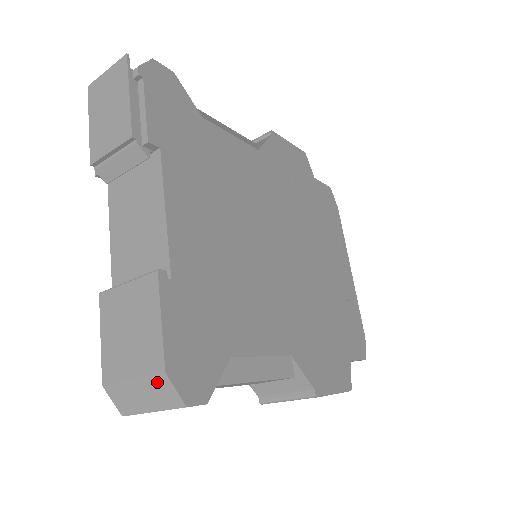
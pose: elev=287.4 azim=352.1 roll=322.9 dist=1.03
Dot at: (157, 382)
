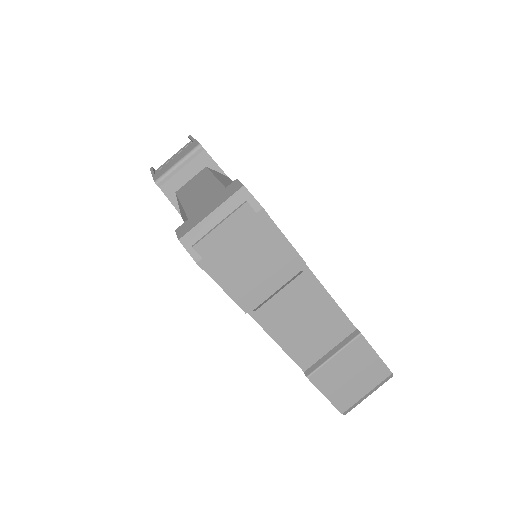
Dot at: (384, 381)
